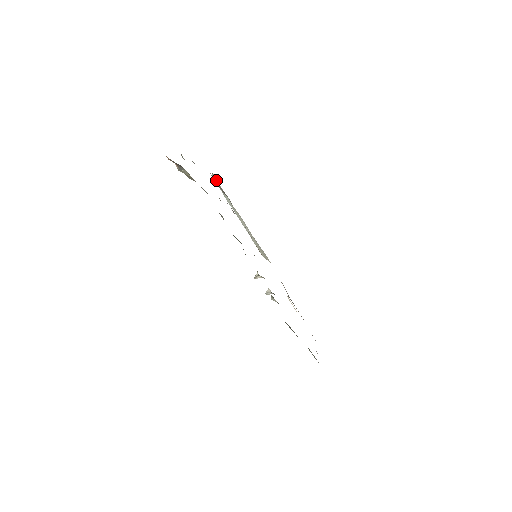
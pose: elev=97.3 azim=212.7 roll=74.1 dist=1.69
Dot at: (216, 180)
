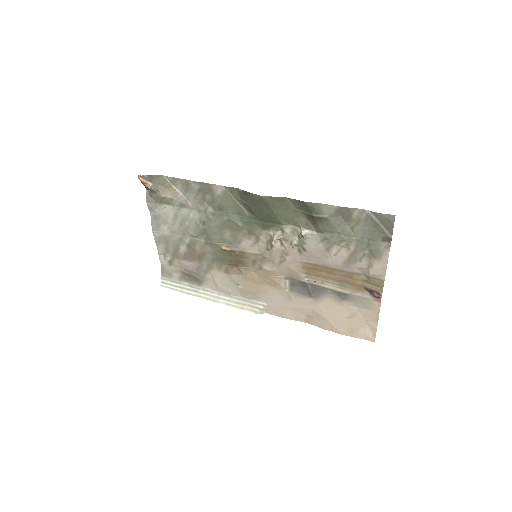
Dot at: (167, 282)
